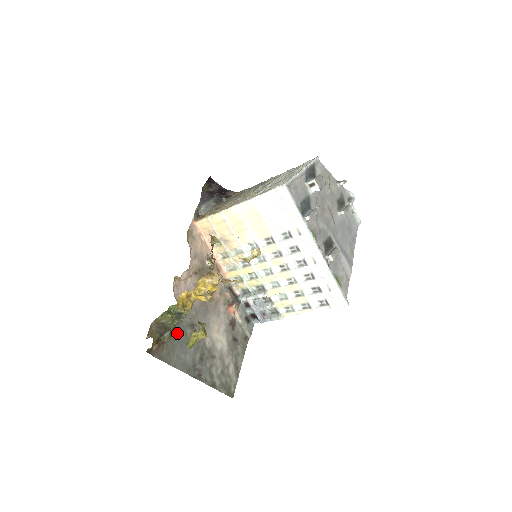
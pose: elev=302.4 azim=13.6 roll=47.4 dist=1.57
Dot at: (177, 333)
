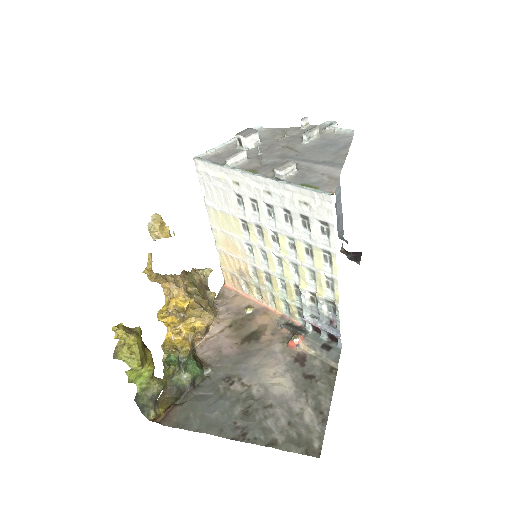
Dot at: (203, 392)
